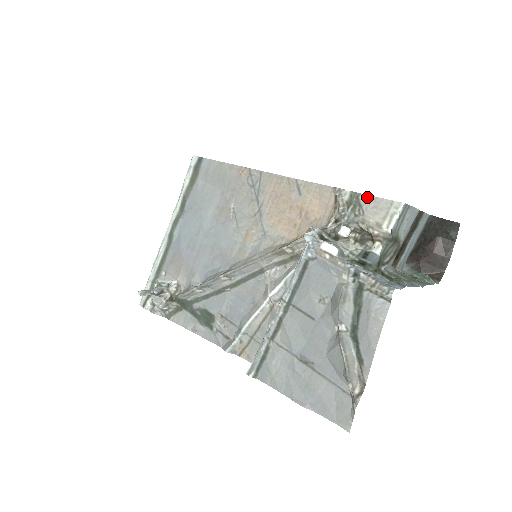
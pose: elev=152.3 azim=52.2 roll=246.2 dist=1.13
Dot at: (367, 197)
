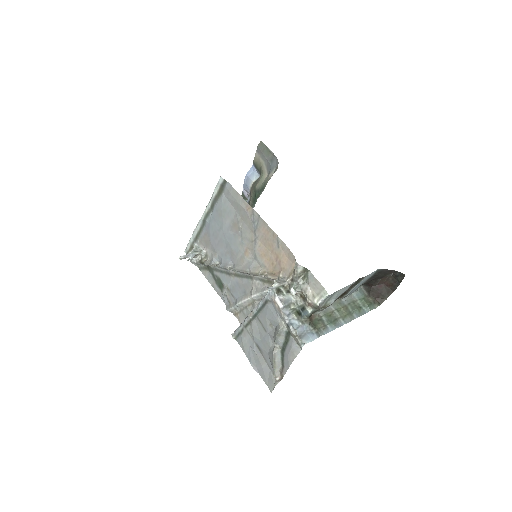
Dot at: (312, 276)
